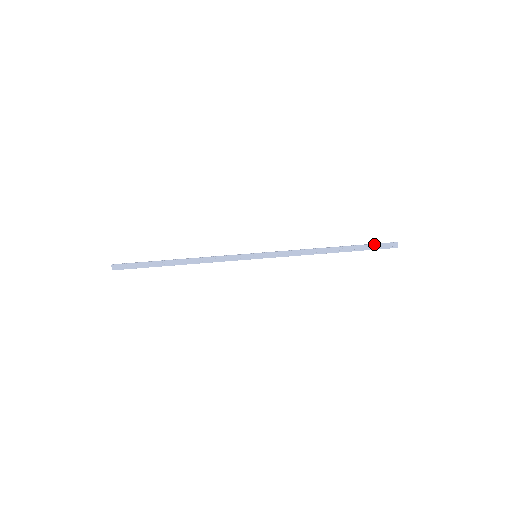
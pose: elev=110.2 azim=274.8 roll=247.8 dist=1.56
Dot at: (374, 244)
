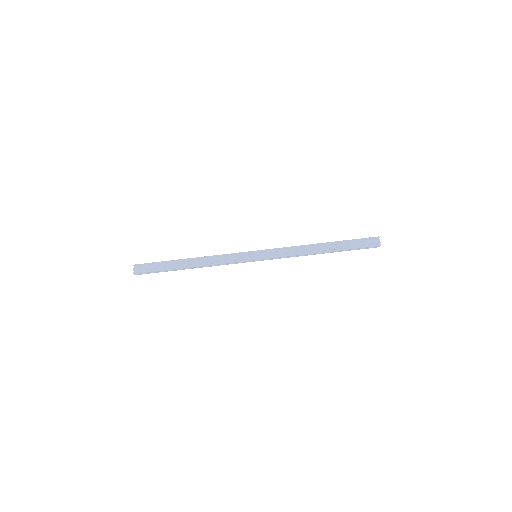
Dot at: (360, 248)
